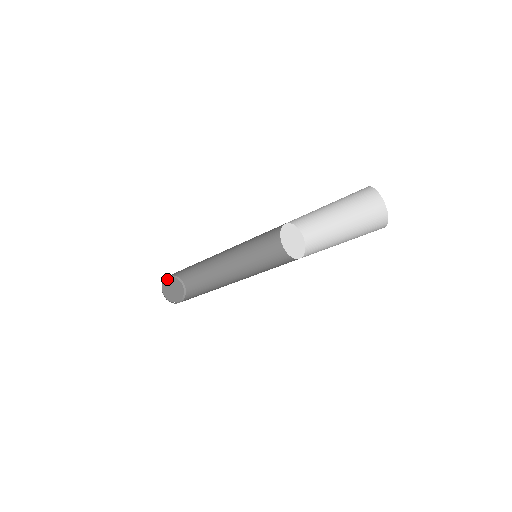
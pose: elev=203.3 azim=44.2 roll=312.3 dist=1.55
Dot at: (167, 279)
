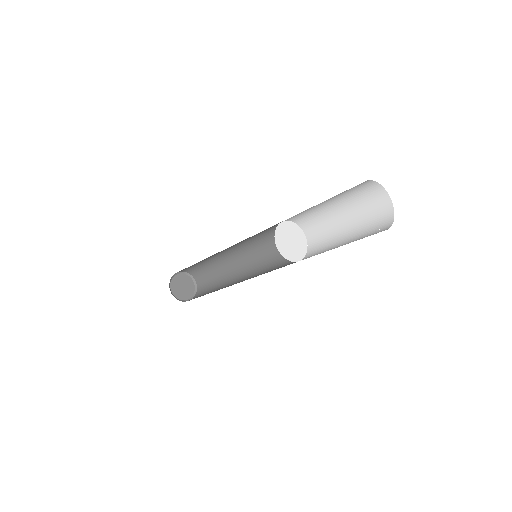
Dot at: (171, 281)
